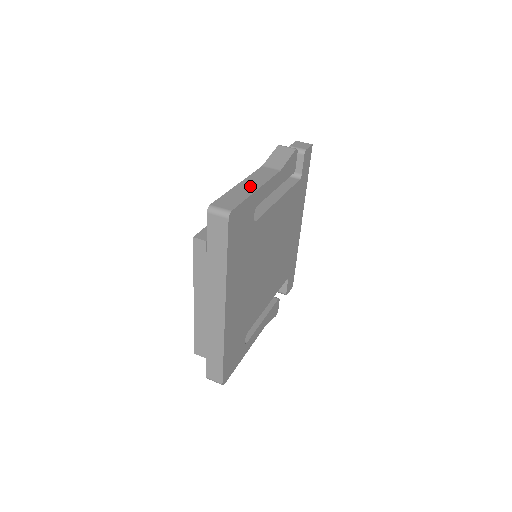
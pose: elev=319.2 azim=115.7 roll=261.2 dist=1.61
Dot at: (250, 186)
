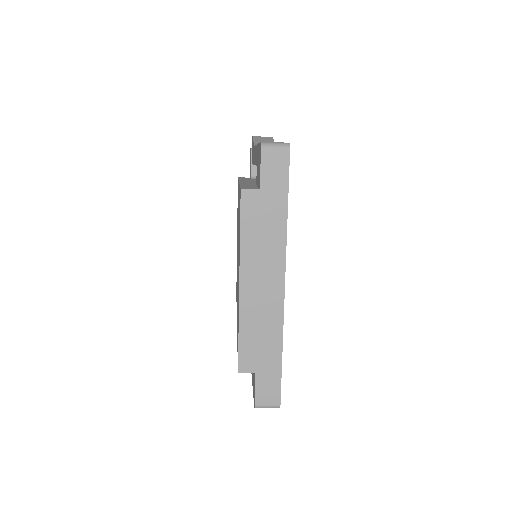
Dot at: occluded
